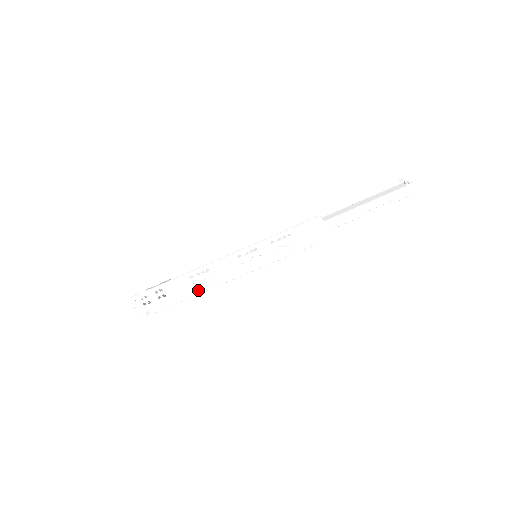
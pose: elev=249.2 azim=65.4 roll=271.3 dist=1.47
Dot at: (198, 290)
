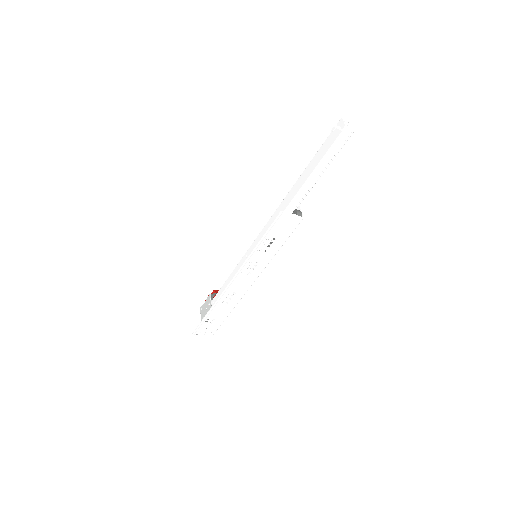
Dot at: (233, 304)
